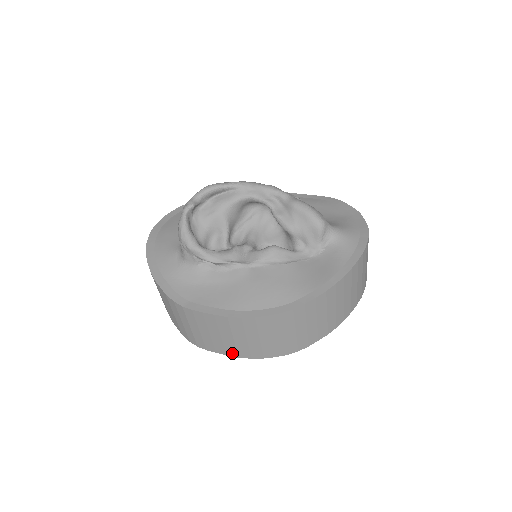
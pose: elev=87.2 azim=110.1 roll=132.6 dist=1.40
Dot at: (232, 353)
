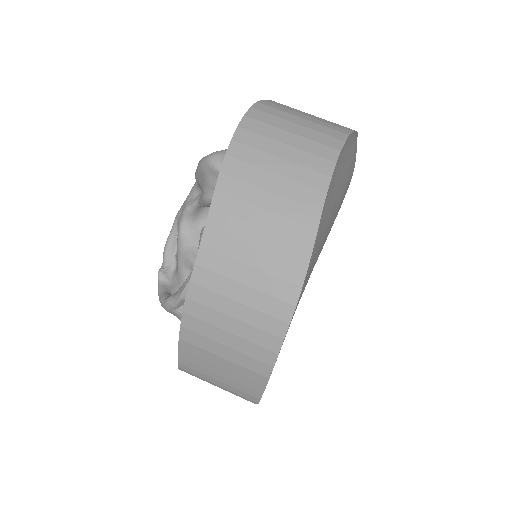
Dot at: (259, 379)
